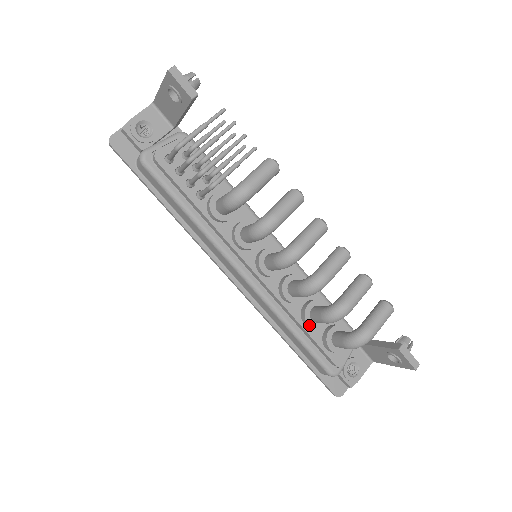
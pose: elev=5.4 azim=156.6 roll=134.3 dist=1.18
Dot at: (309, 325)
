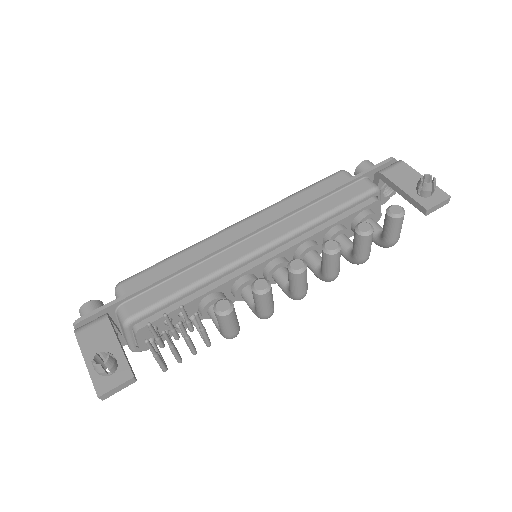
Dot at: occluded
